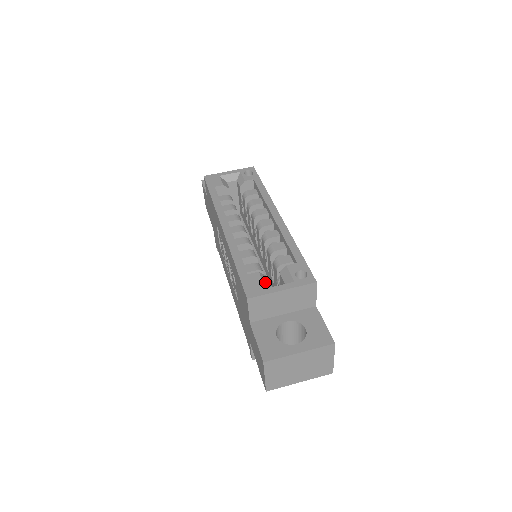
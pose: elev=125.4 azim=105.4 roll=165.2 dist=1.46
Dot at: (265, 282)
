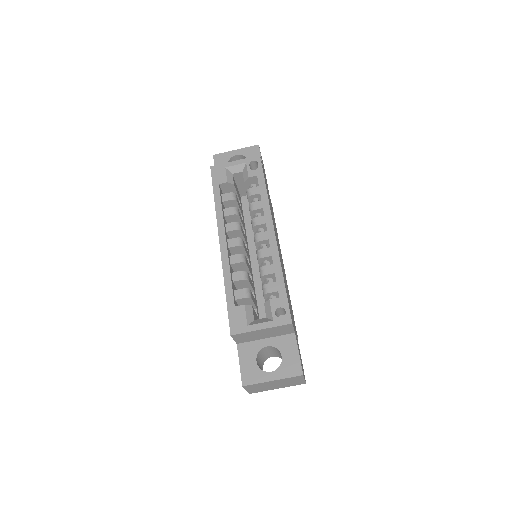
Dot at: (249, 316)
